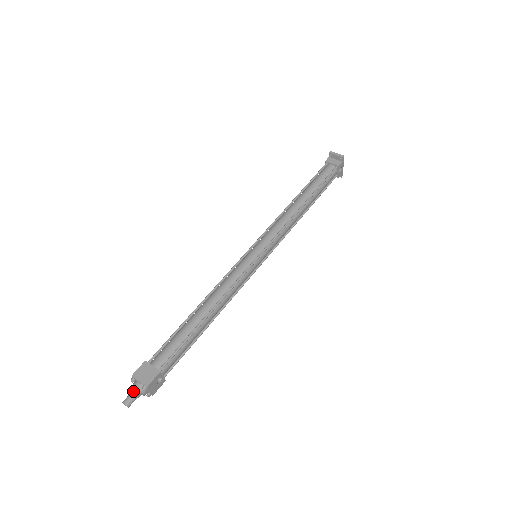
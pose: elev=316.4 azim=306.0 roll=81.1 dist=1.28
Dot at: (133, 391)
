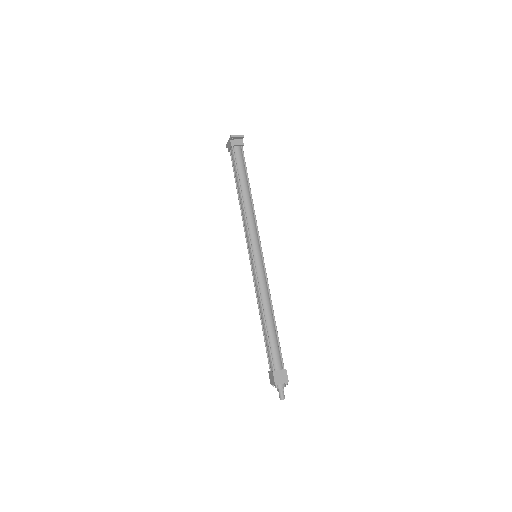
Dot at: (281, 390)
